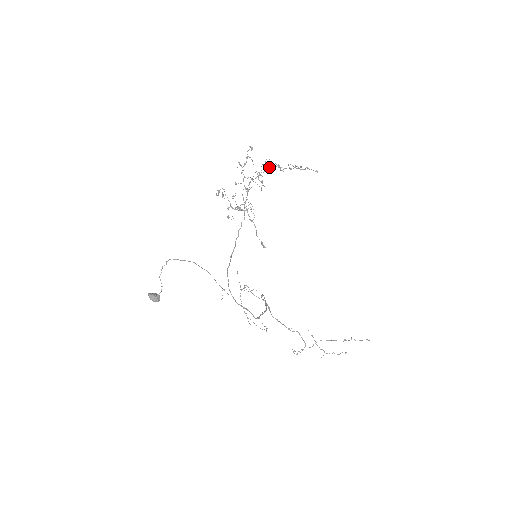
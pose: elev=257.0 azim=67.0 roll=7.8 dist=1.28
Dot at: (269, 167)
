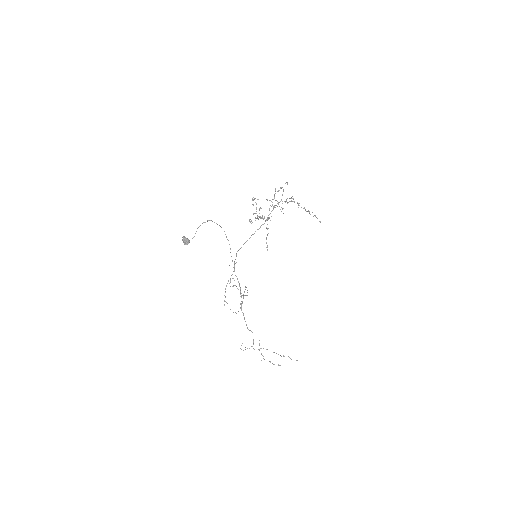
Dot at: (293, 201)
